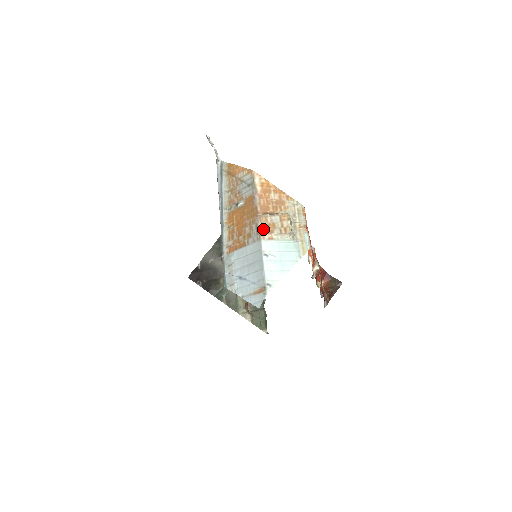
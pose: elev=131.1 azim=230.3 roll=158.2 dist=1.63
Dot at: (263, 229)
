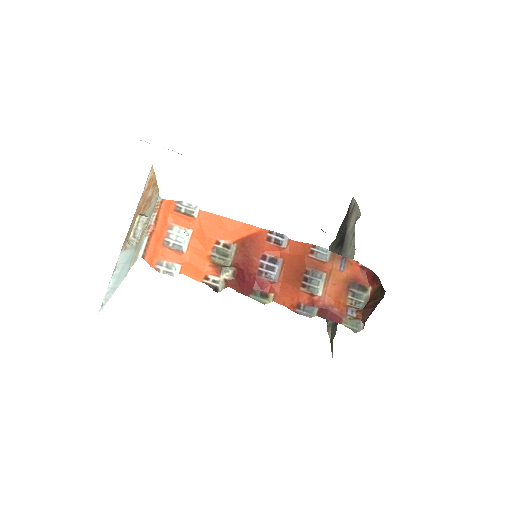
Dot at: (126, 237)
